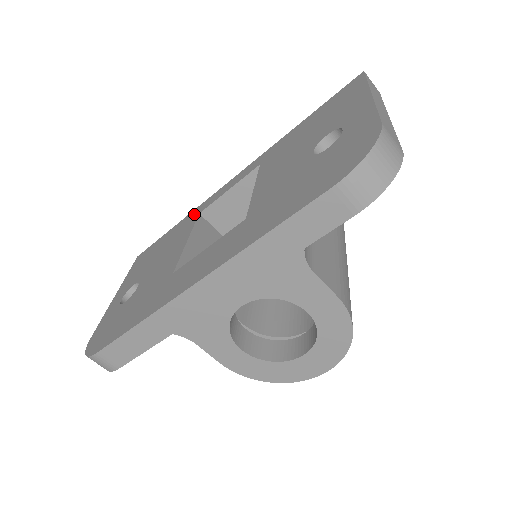
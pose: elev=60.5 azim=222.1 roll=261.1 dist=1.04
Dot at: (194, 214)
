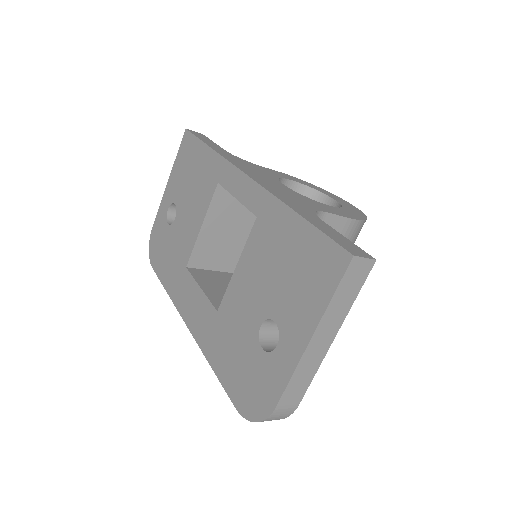
Dot at: (216, 171)
